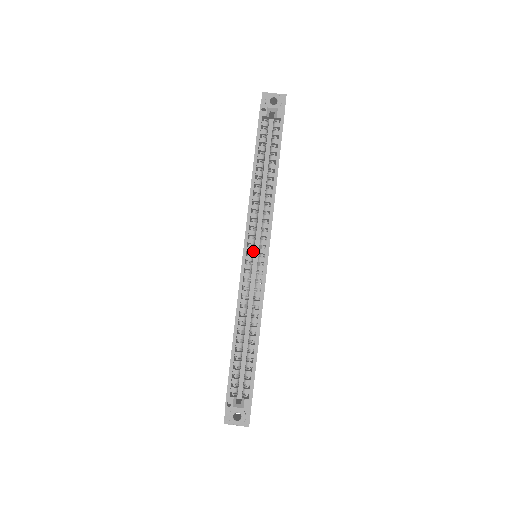
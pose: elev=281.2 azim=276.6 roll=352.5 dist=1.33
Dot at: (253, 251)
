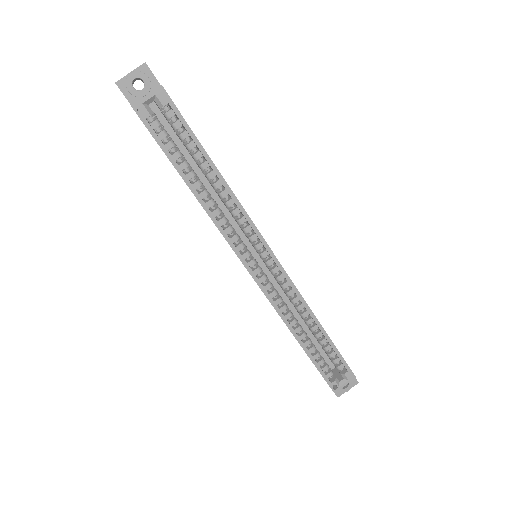
Dot at: (255, 261)
